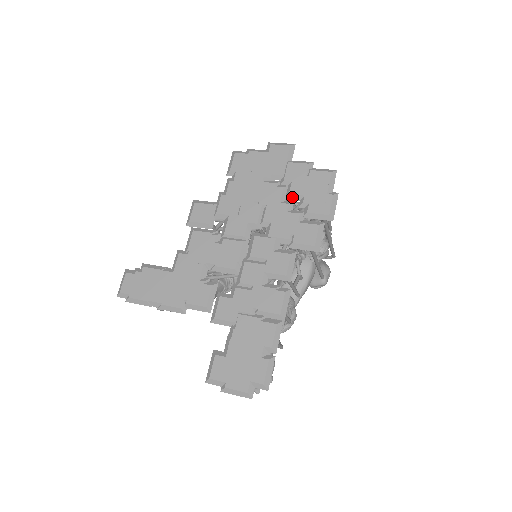
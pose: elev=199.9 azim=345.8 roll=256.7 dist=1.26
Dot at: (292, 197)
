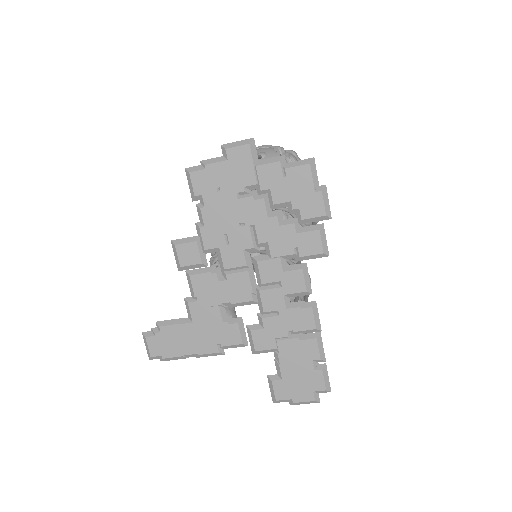
Dot at: (278, 206)
